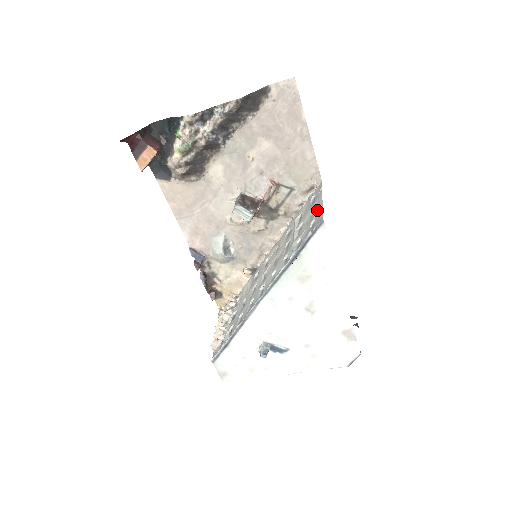
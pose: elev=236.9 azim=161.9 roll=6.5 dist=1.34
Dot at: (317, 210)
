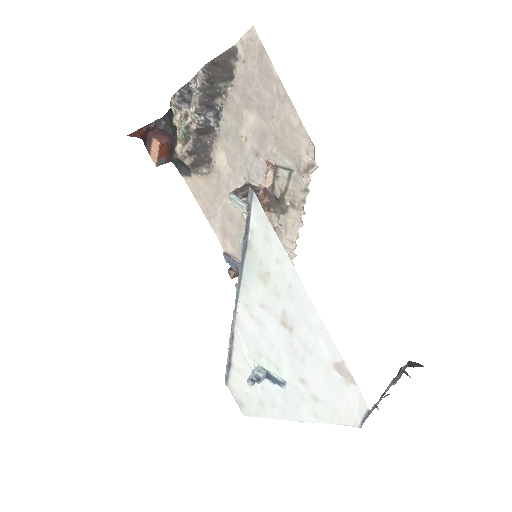
Dot at: occluded
